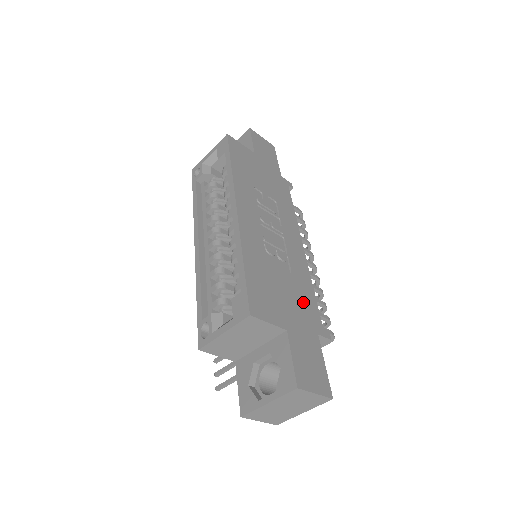
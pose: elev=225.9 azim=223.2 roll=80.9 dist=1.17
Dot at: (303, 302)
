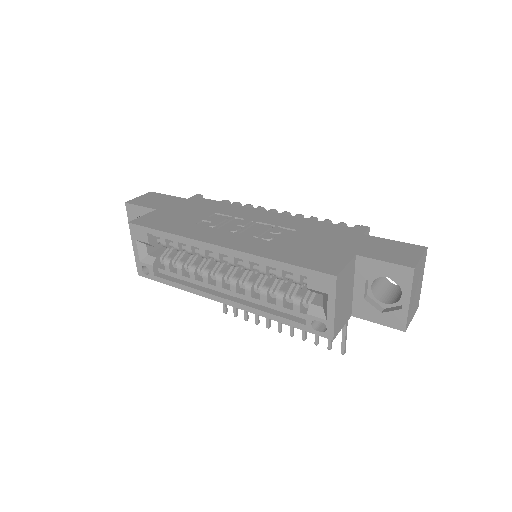
Dot at: (328, 233)
